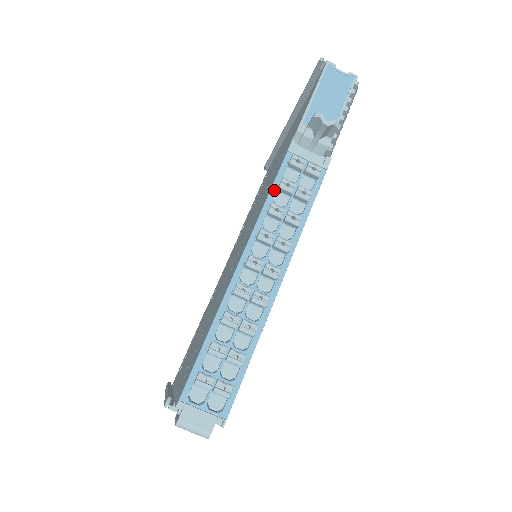
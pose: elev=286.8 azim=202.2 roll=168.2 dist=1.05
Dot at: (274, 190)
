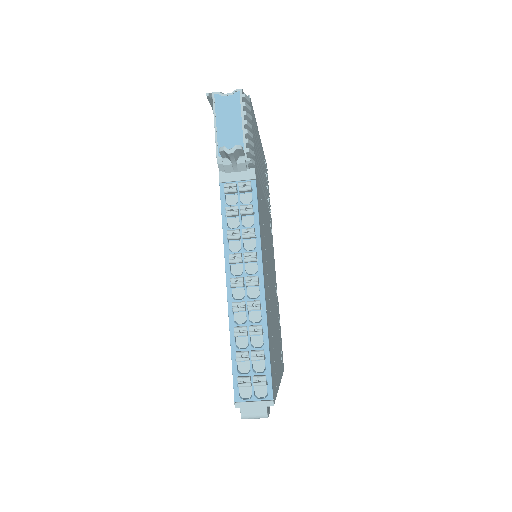
Dot at: (224, 219)
